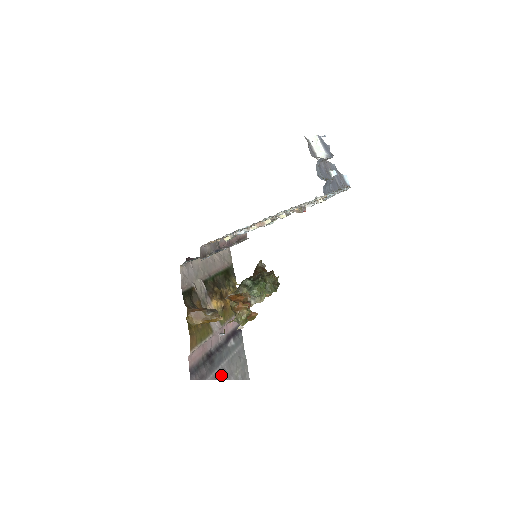
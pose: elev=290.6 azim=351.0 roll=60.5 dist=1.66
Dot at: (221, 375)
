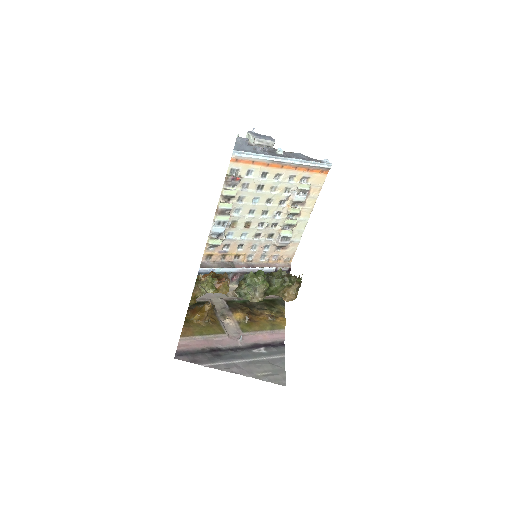
Dot at: (229, 369)
